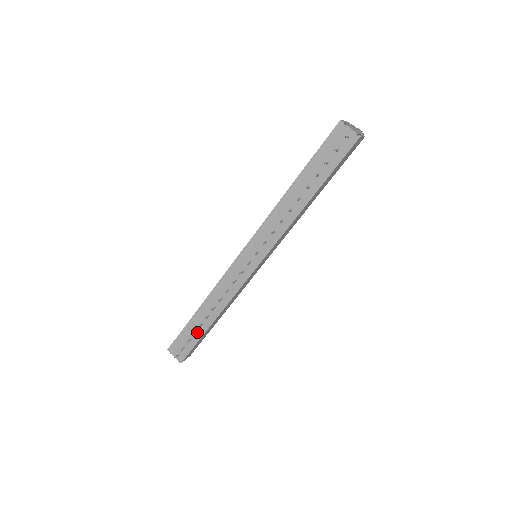
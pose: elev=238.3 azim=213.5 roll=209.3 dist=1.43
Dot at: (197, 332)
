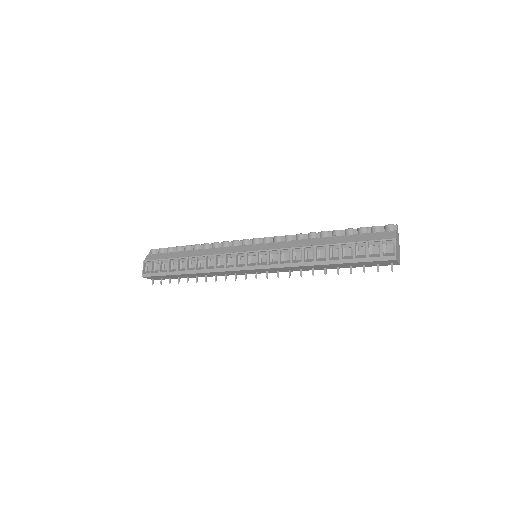
Dot at: (180, 277)
